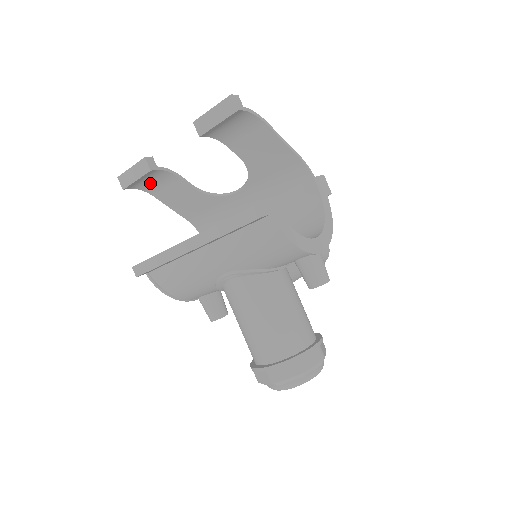
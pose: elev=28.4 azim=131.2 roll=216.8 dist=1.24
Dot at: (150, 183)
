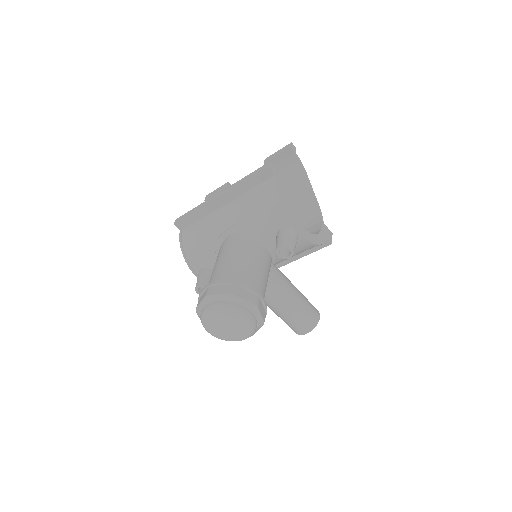
Dot at: occluded
